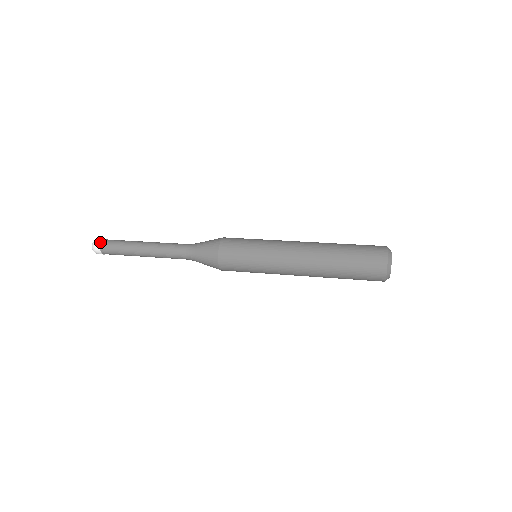
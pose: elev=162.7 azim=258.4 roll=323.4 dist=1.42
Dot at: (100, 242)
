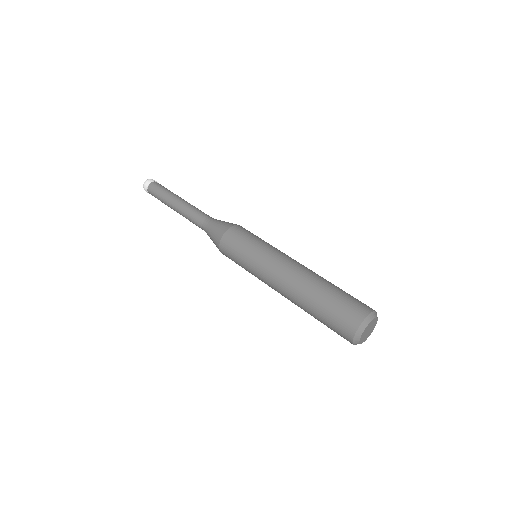
Dot at: (152, 181)
